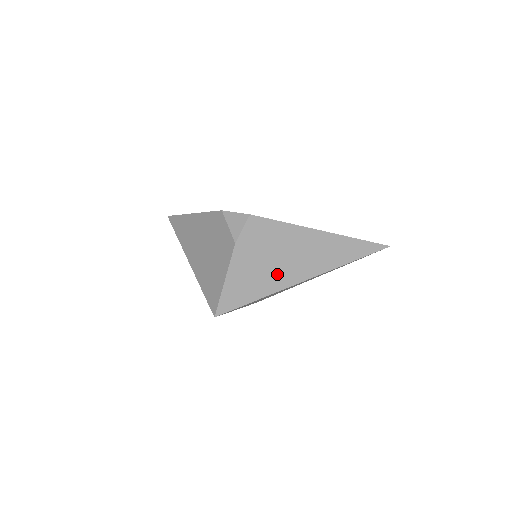
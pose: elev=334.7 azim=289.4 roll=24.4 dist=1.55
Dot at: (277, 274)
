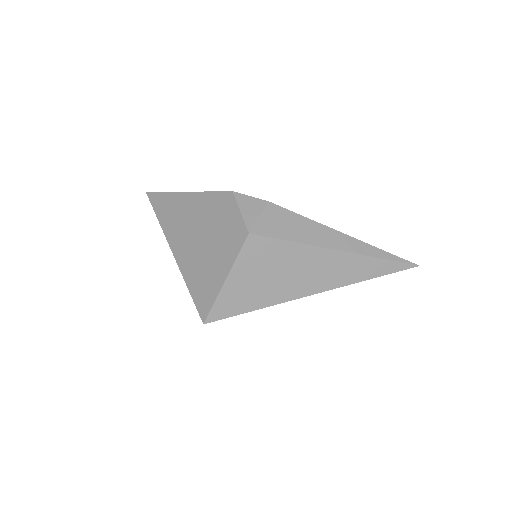
Dot at: (290, 280)
